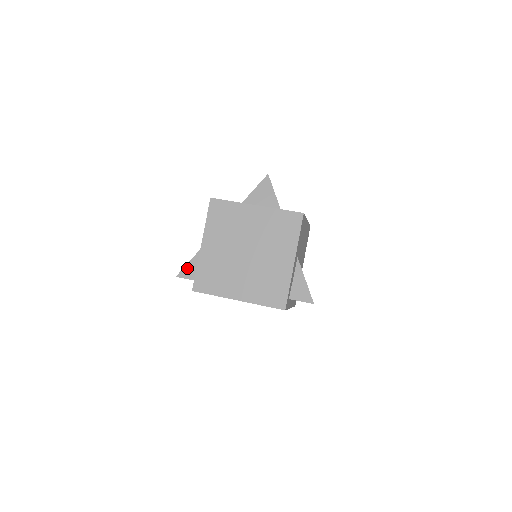
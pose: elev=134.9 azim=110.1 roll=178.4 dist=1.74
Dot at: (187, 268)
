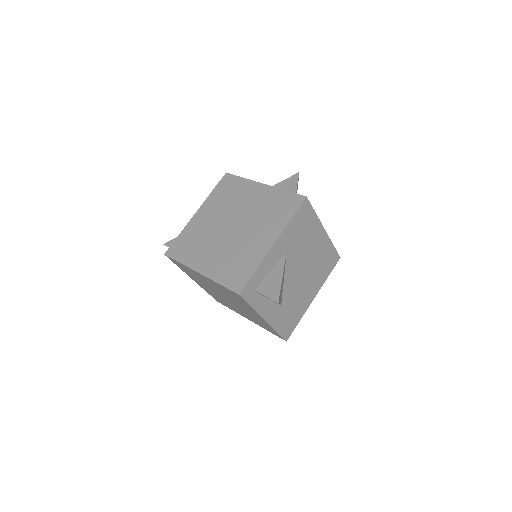
Dot at: occluded
